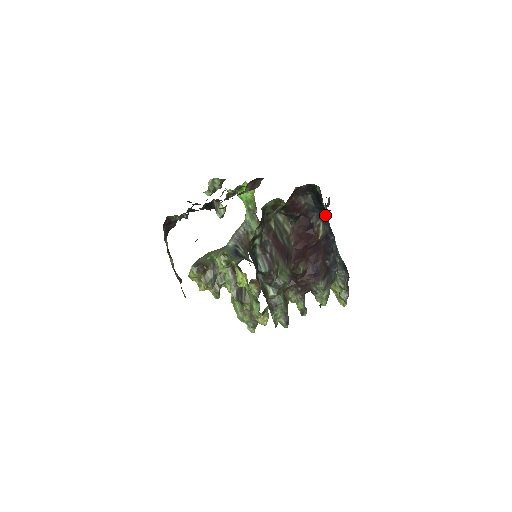
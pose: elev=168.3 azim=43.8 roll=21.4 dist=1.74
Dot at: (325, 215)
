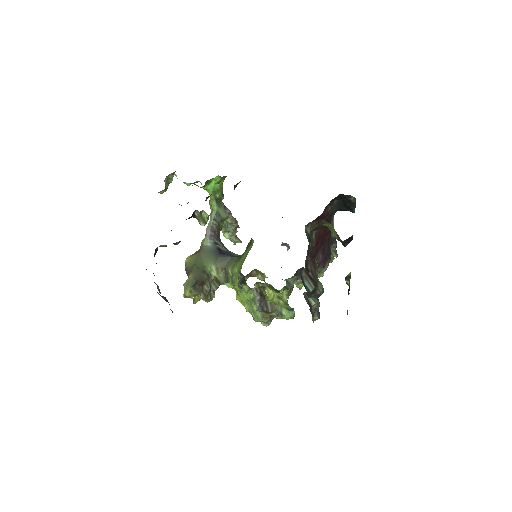
Dot at: occluded
